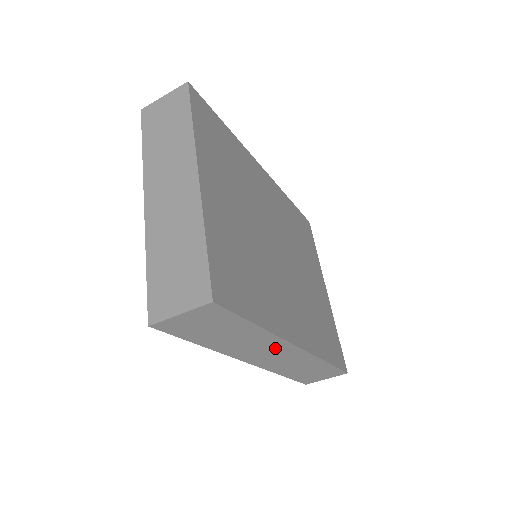
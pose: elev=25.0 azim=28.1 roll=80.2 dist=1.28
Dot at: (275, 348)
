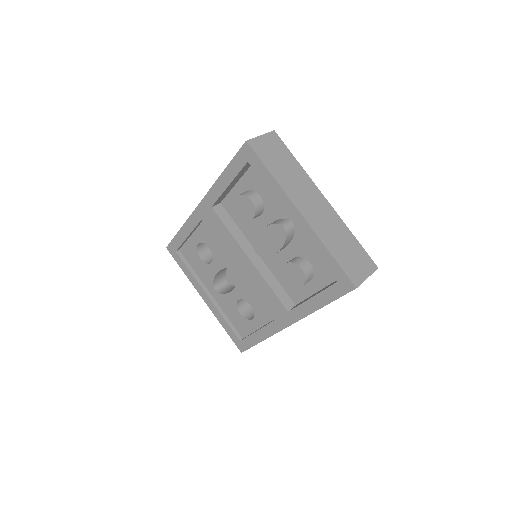
Dot at: occluded
